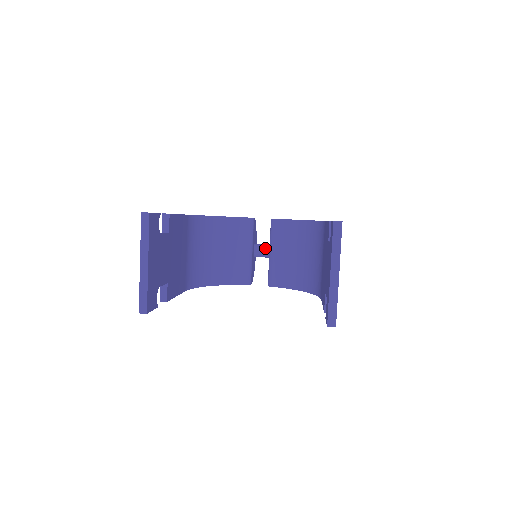
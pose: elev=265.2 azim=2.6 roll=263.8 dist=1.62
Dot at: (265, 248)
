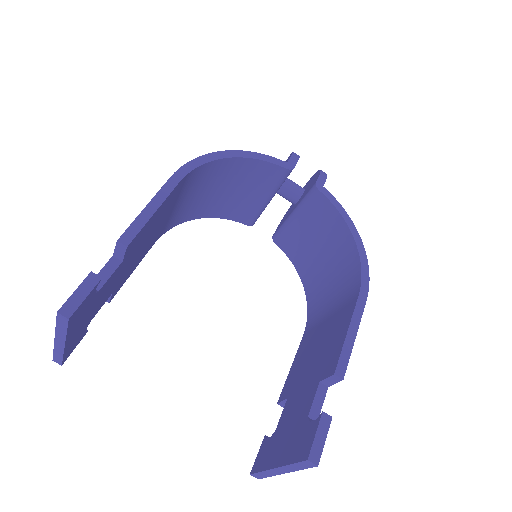
Dot at: (293, 195)
